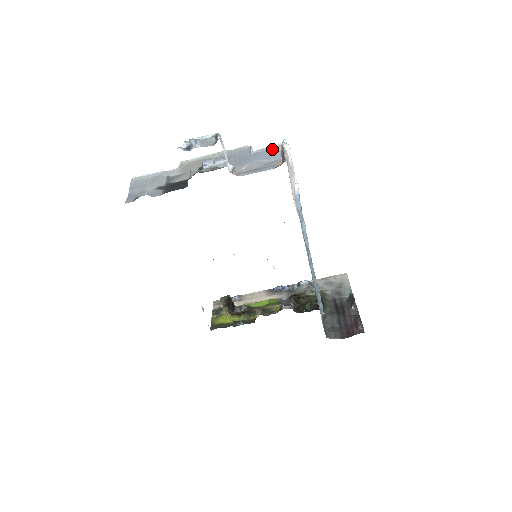
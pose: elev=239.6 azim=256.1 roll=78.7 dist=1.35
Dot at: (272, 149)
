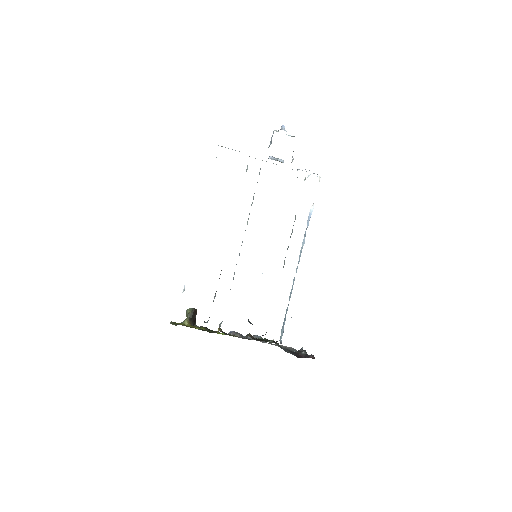
Dot at: occluded
